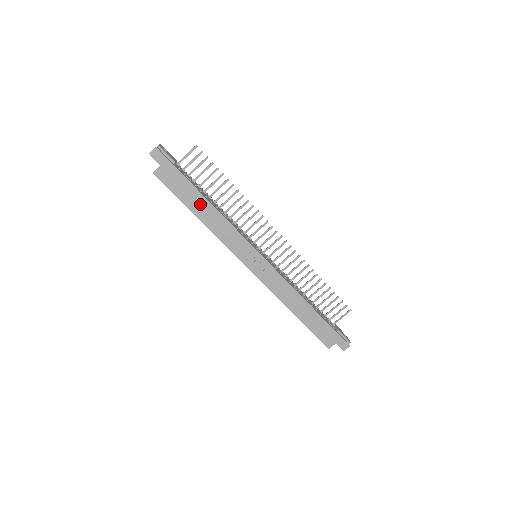
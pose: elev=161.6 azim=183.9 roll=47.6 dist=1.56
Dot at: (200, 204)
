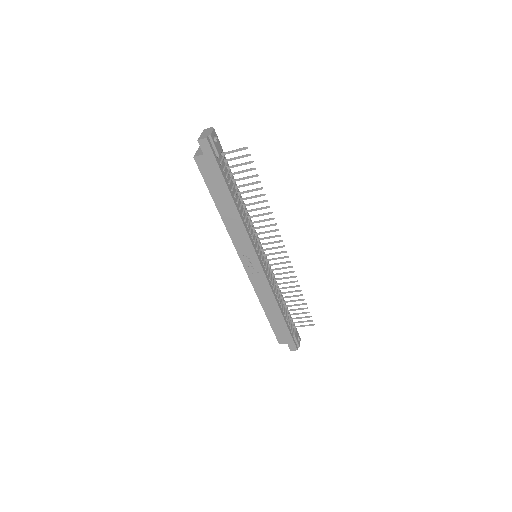
Dot at: (226, 201)
